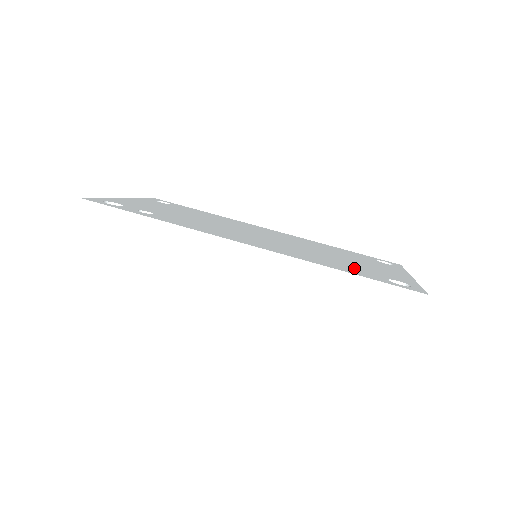
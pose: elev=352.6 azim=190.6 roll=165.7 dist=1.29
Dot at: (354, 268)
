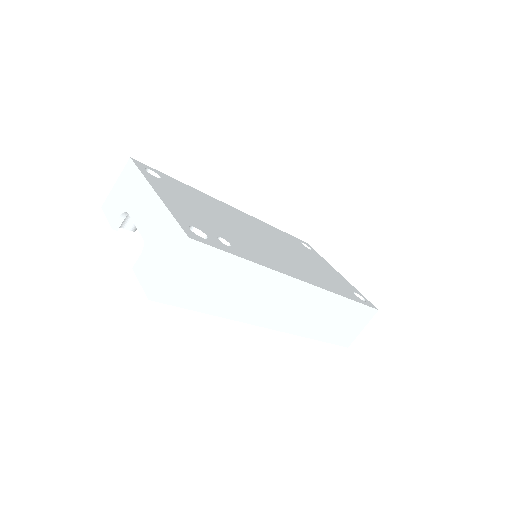
Dot at: (338, 284)
